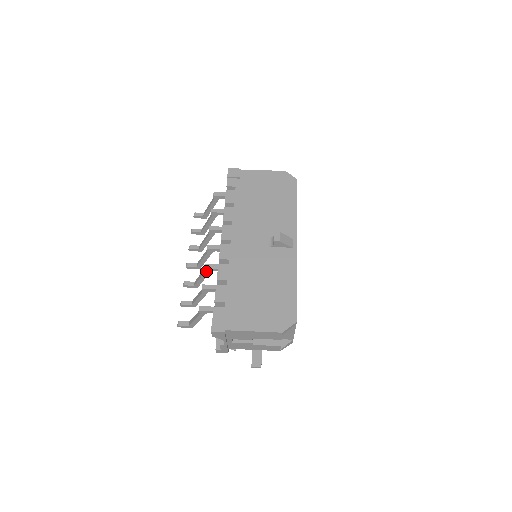
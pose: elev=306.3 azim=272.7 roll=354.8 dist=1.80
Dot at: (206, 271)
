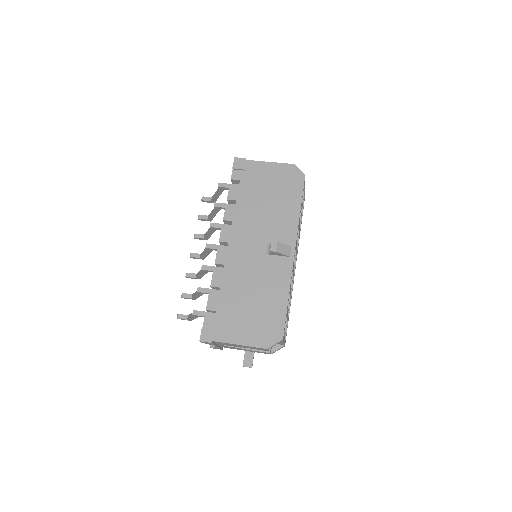
Dot at: (204, 271)
